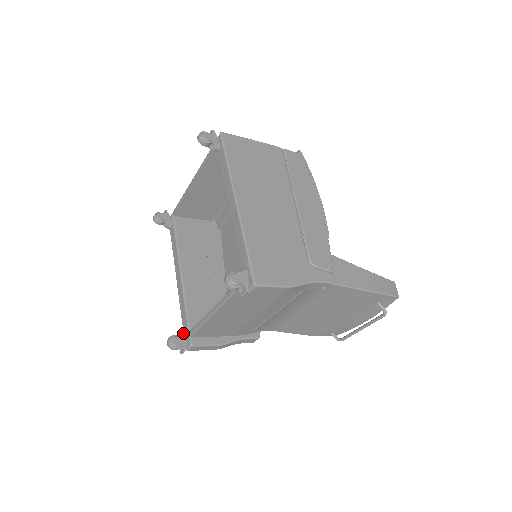
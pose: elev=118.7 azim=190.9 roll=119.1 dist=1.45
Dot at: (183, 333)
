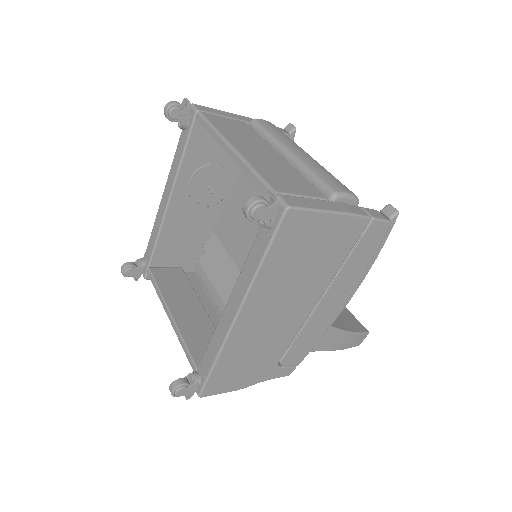
Dot at: (142, 266)
